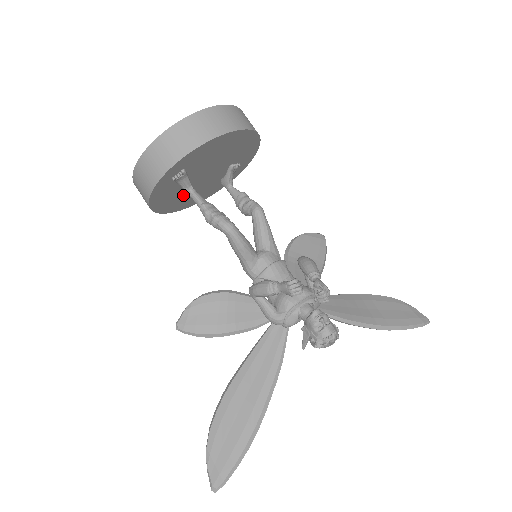
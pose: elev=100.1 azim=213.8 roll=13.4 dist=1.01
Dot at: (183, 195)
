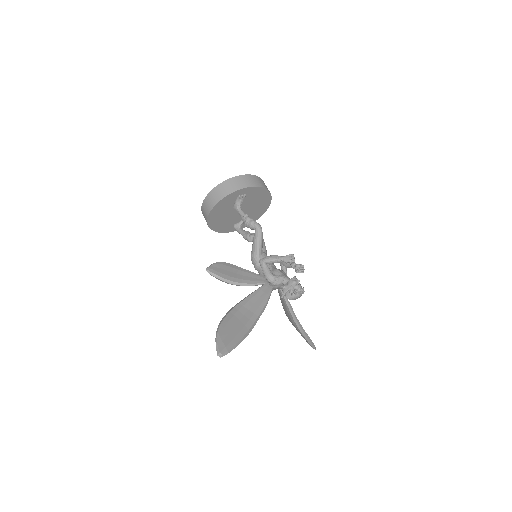
Dot at: (223, 215)
